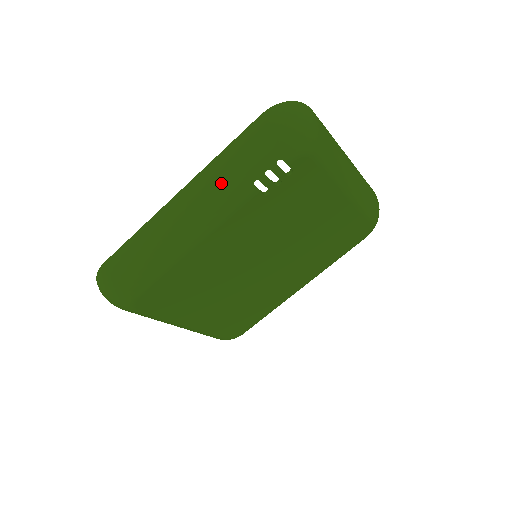
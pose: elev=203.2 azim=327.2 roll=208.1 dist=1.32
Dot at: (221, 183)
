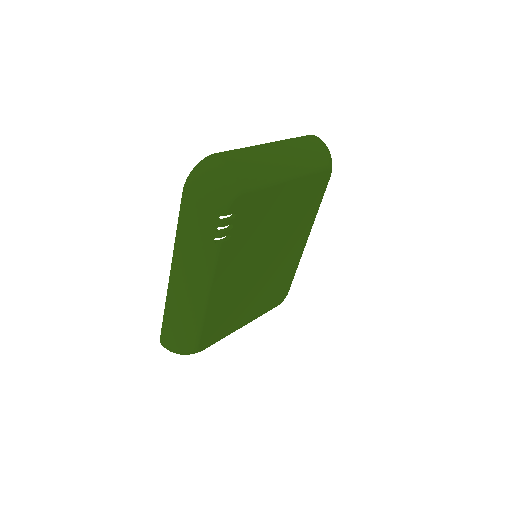
Dot at: (193, 255)
